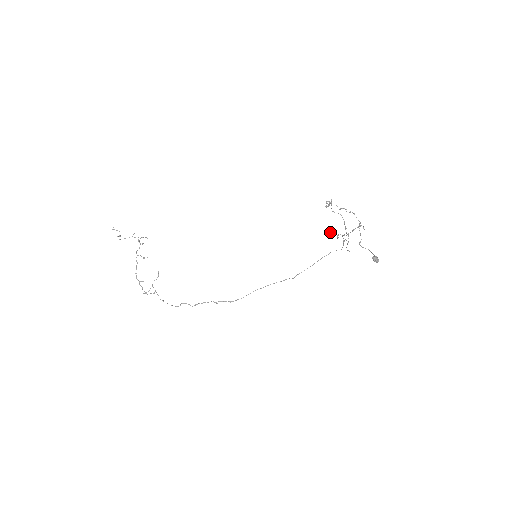
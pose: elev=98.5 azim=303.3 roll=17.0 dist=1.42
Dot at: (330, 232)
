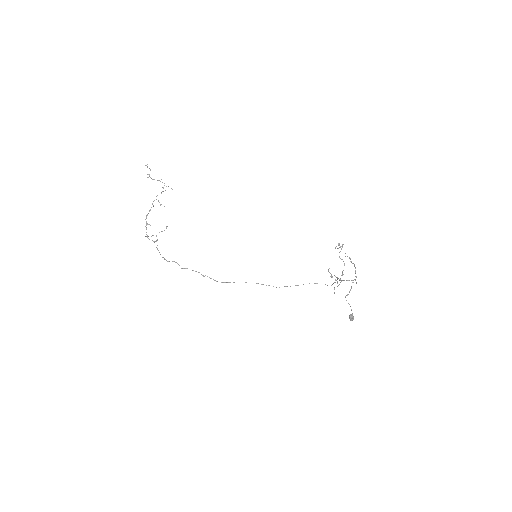
Dot at: (328, 269)
